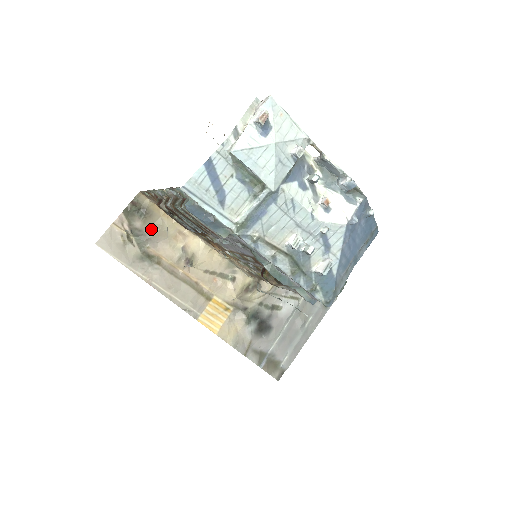
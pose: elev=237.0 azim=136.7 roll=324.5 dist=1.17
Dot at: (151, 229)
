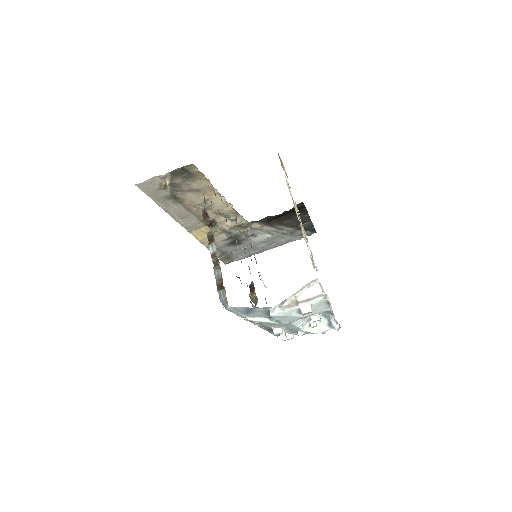
Dot at: (188, 185)
